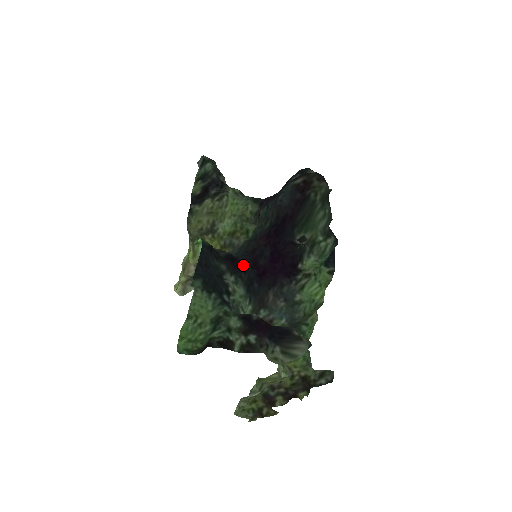
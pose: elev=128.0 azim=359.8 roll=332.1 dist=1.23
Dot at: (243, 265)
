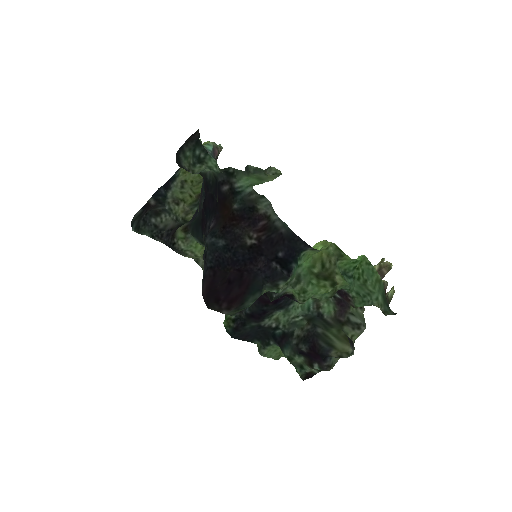
Dot at: (260, 312)
